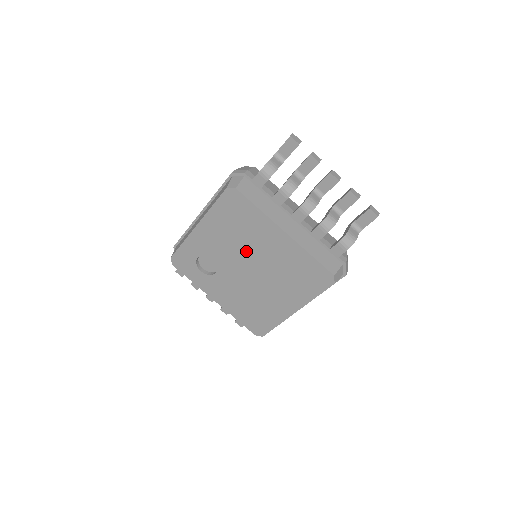
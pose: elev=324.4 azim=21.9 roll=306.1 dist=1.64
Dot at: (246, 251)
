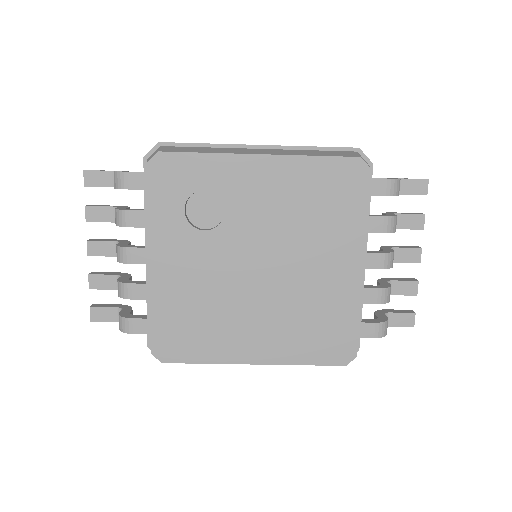
Dot at: (288, 243)
